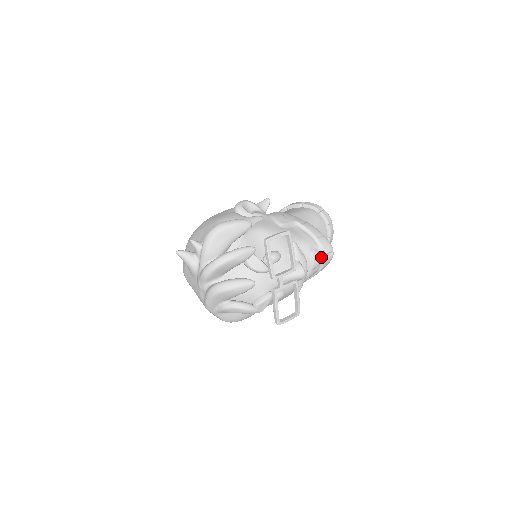
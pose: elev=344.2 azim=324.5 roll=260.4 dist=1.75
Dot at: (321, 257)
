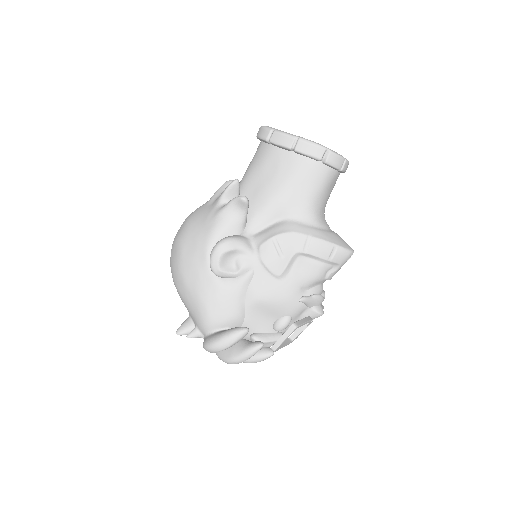
Dot at: (338, 270)
